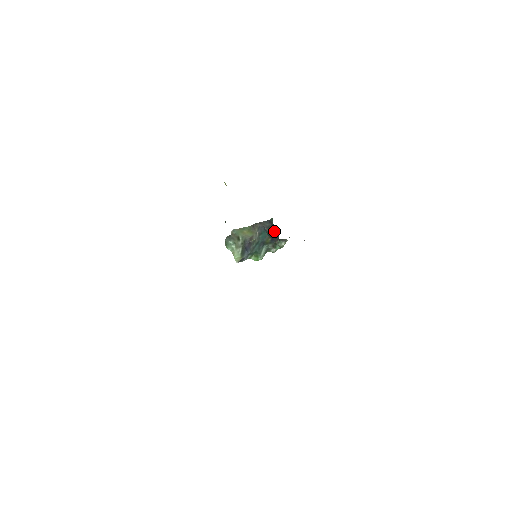
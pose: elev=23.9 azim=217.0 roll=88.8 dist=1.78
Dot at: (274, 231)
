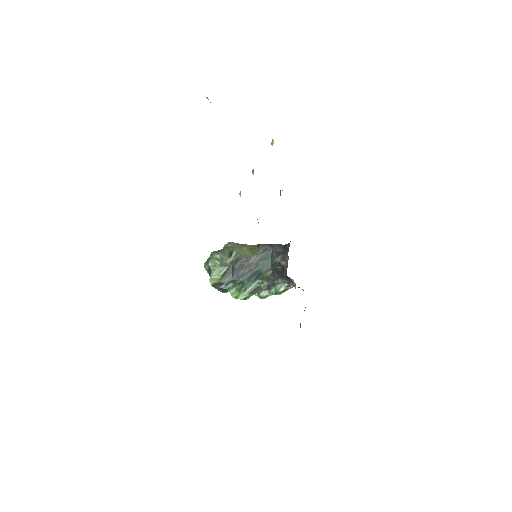
Dot at: (284, 259)
